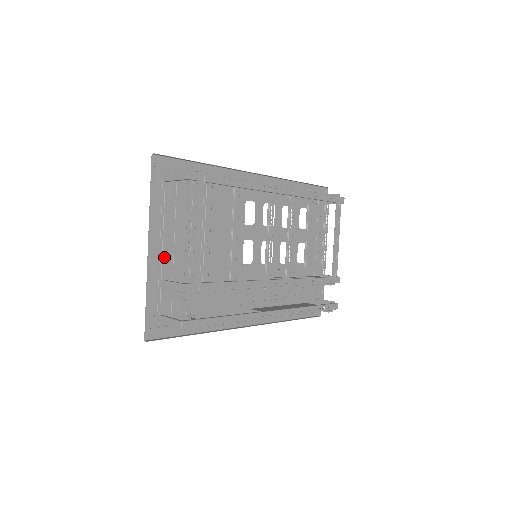
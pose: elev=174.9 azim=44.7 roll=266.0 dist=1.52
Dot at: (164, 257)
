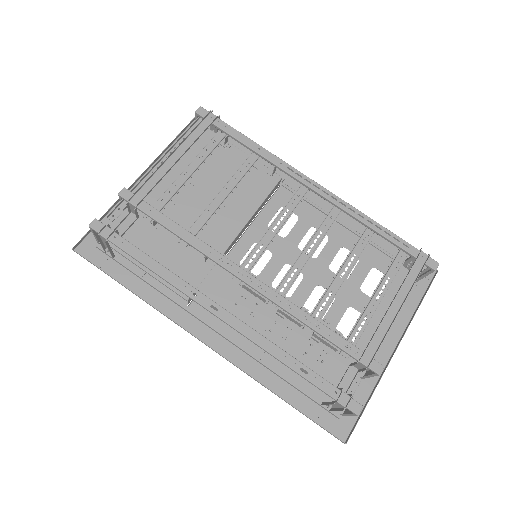
Dot at: occluded
